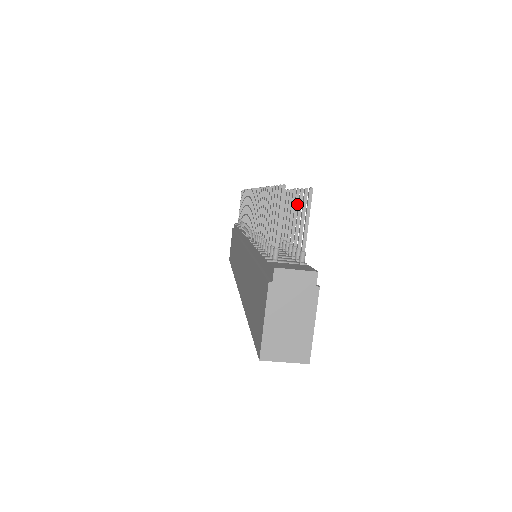
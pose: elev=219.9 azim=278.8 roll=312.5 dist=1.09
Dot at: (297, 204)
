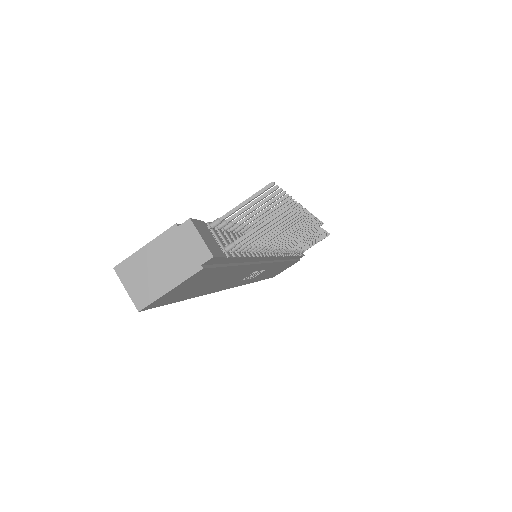
Dot at: (286, 222)
